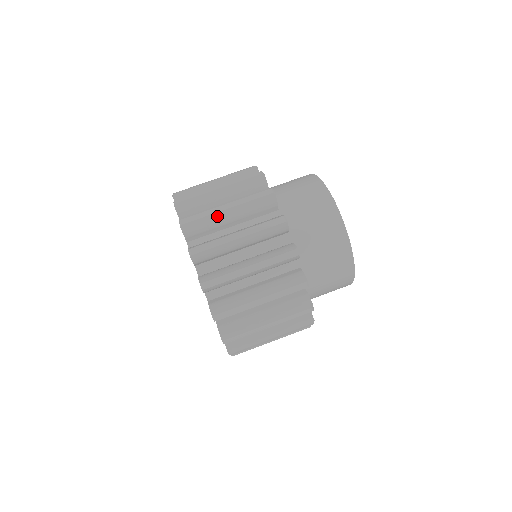
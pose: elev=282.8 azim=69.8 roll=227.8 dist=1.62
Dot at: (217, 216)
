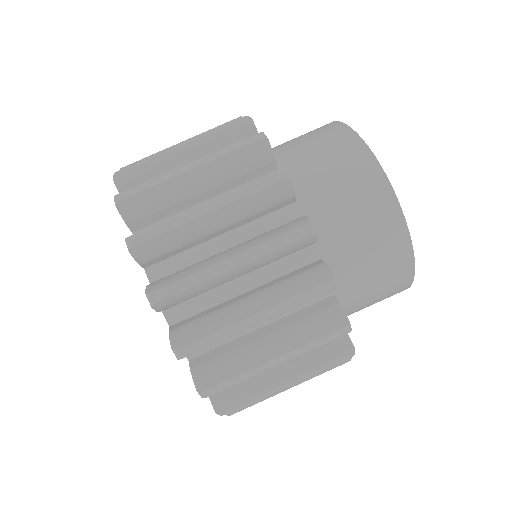
Dot at: (175, 183)
